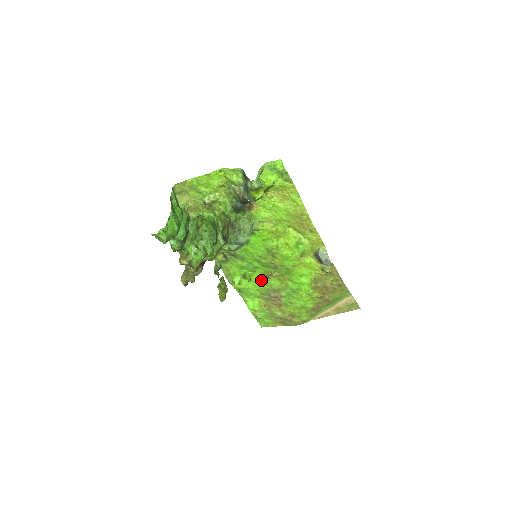
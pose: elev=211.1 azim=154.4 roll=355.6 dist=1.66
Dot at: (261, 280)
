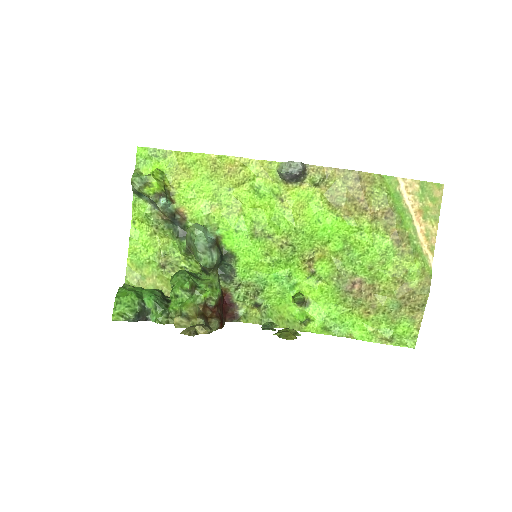
Dot at: (318, 288)
